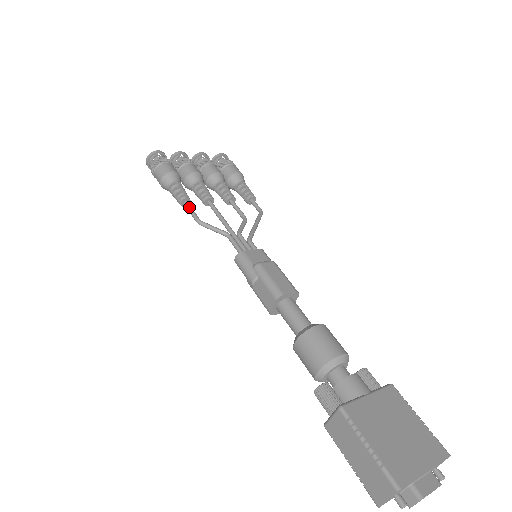
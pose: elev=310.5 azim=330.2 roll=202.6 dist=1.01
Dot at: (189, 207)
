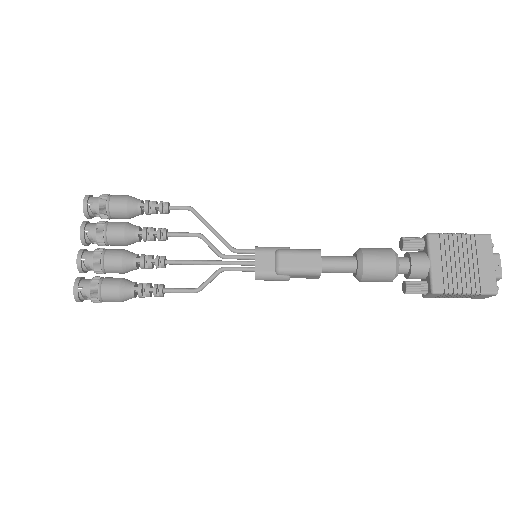
Dot at: (174, 292)
